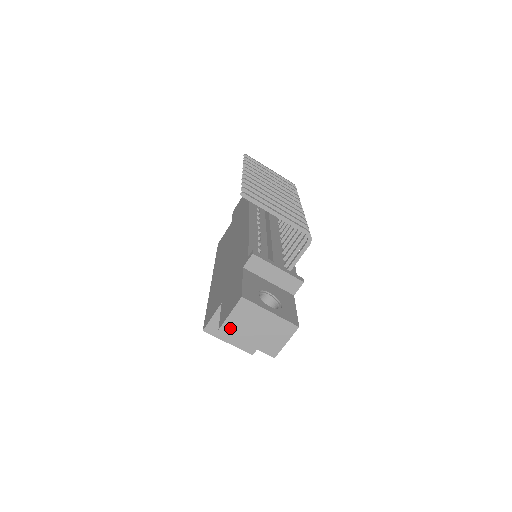
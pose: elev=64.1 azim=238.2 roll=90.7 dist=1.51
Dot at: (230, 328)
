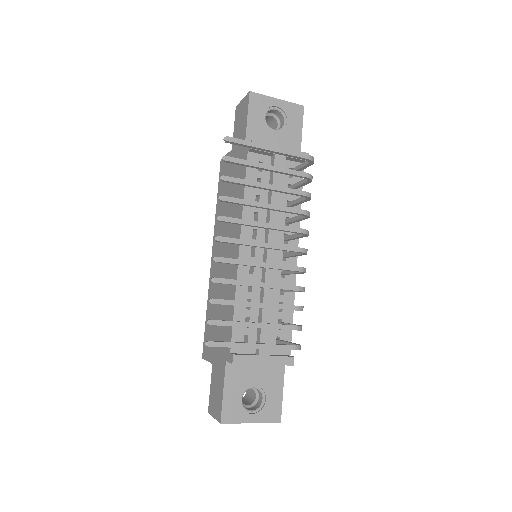
Dot at: occluded
